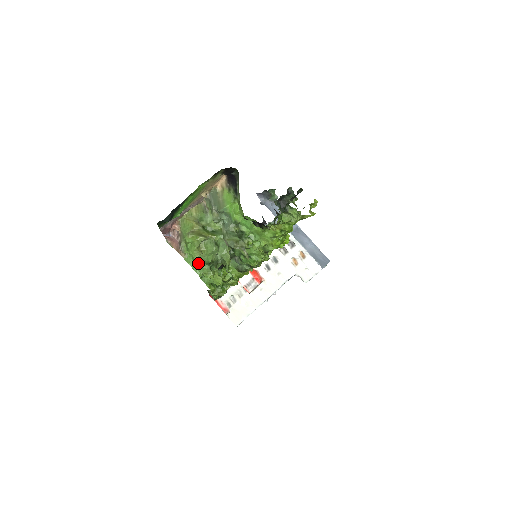
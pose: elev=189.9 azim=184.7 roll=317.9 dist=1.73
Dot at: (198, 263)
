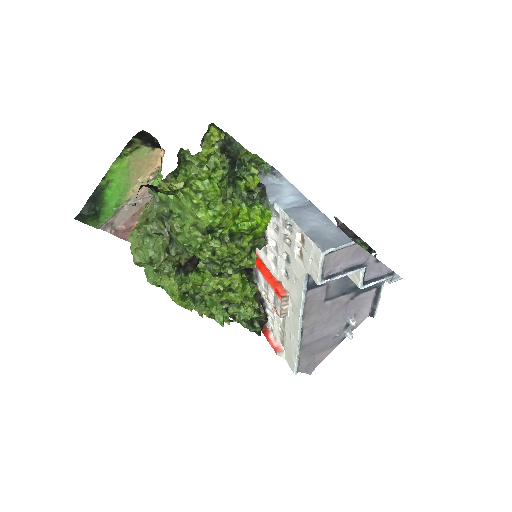
Dot at: (143, 265)
